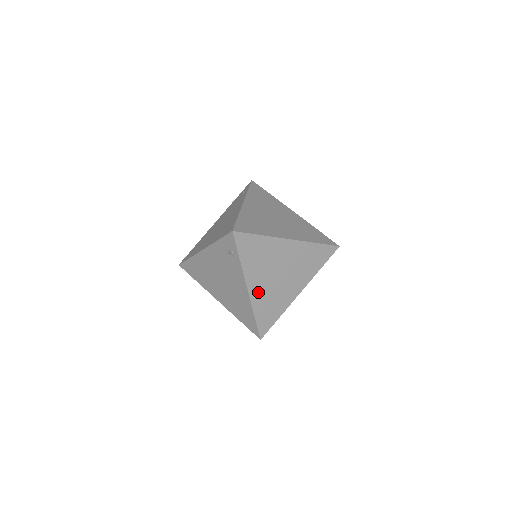
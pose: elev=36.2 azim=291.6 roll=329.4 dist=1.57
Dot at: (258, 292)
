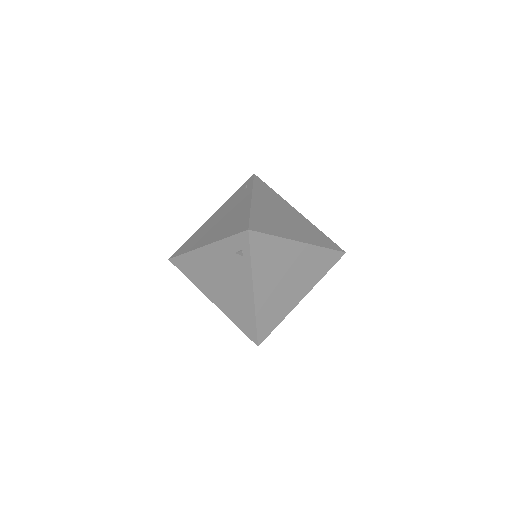
Dot at: (263, 296)
